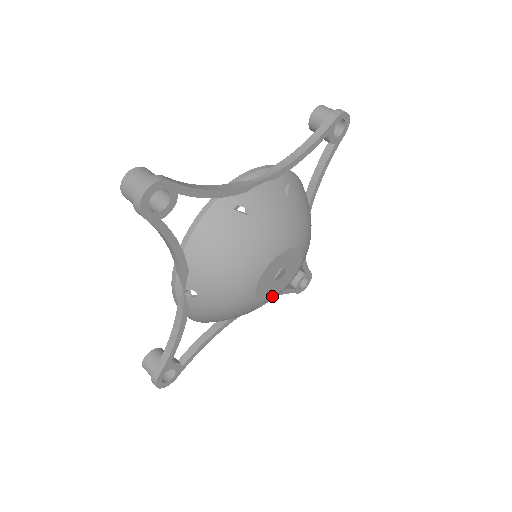
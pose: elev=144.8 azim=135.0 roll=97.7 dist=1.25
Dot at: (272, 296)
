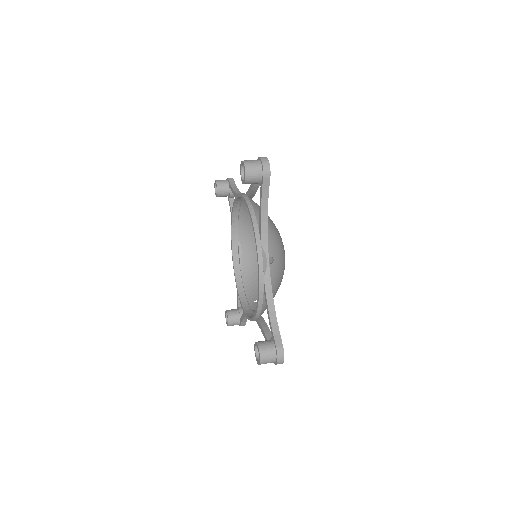
Dot at: occluded
